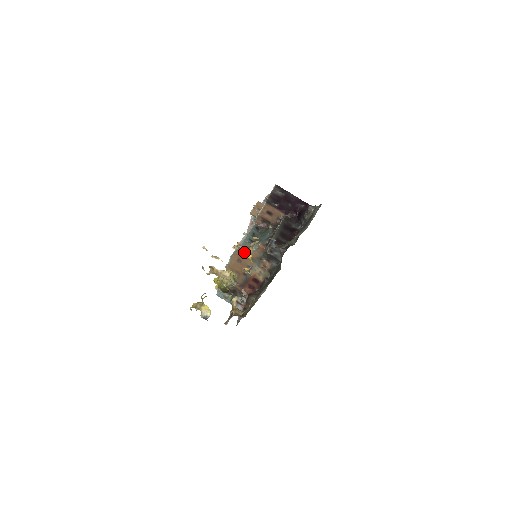
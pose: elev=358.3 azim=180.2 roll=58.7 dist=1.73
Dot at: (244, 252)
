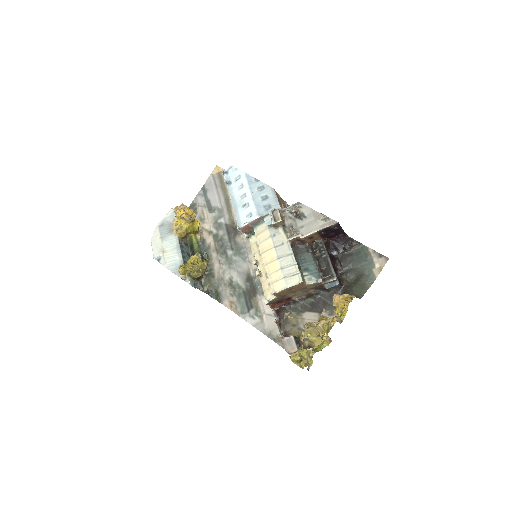
Dot at: (344, 310)
